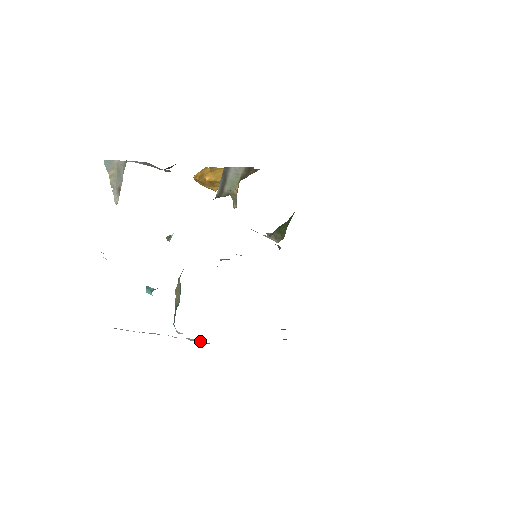
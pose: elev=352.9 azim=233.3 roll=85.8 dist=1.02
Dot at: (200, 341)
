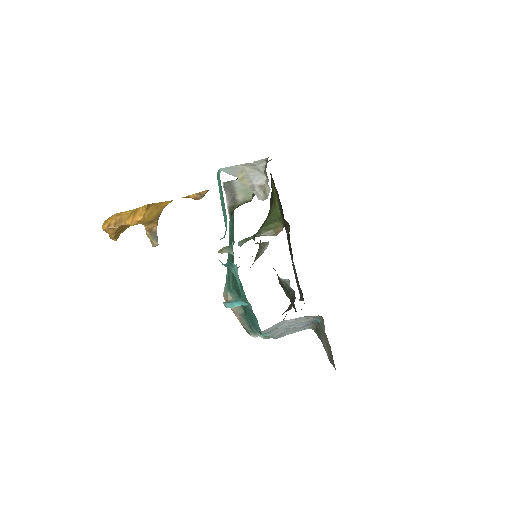
Dot at: (282, 330)
